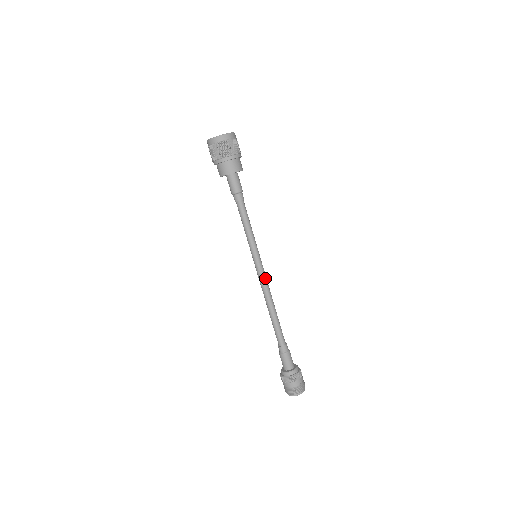
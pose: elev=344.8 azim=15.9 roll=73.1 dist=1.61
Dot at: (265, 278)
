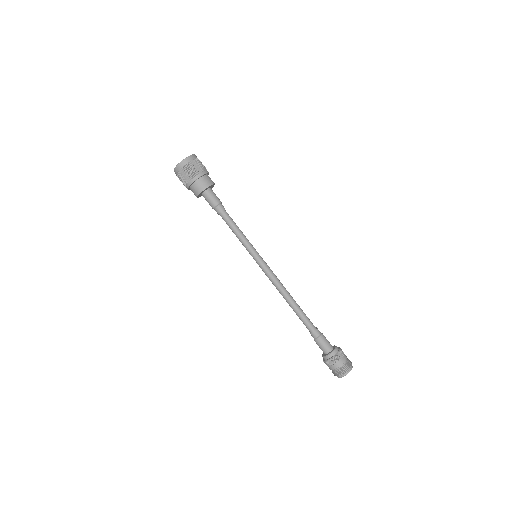
Dot at: occluded
